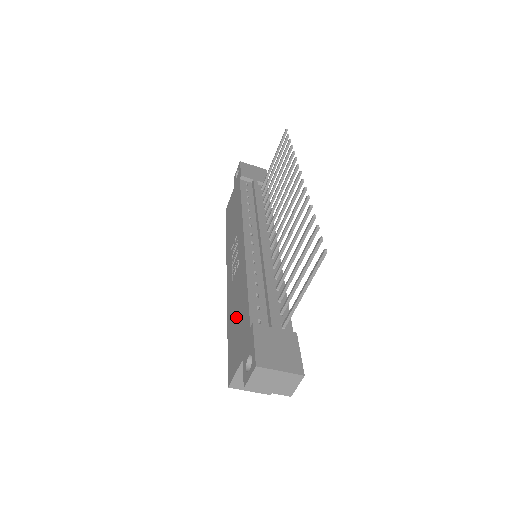
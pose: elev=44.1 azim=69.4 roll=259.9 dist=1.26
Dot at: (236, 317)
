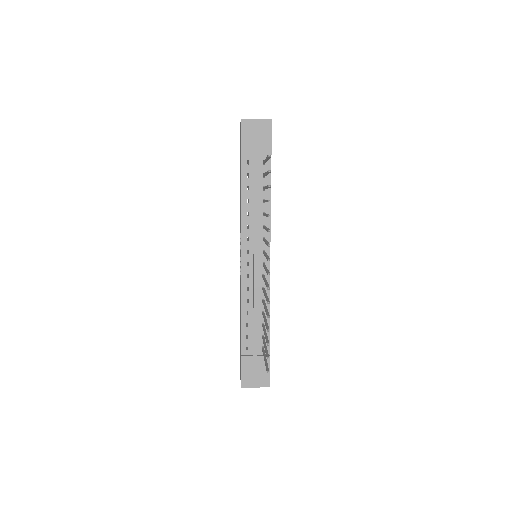
Dot at: occluded
